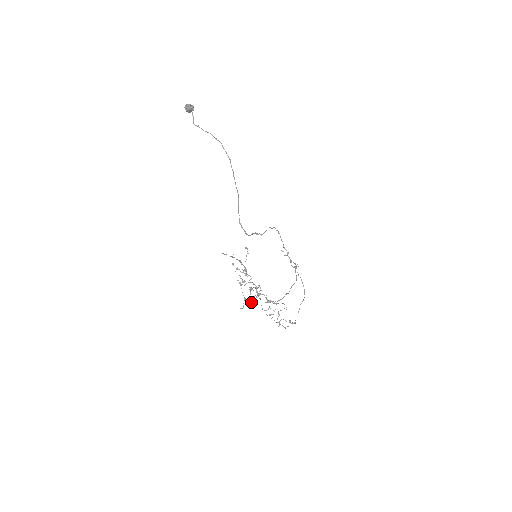
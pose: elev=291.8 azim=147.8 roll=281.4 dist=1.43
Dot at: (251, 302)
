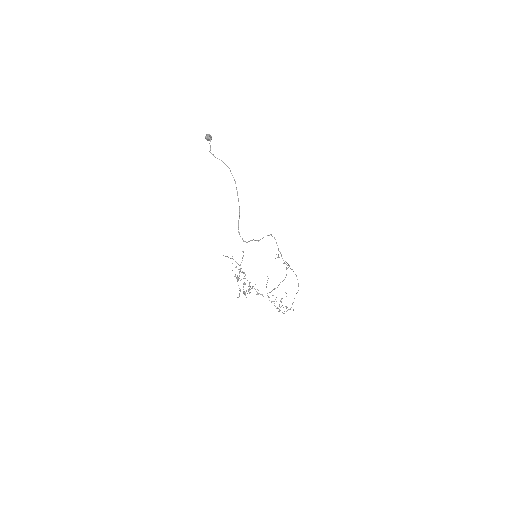
Dot at: (244, 294)
